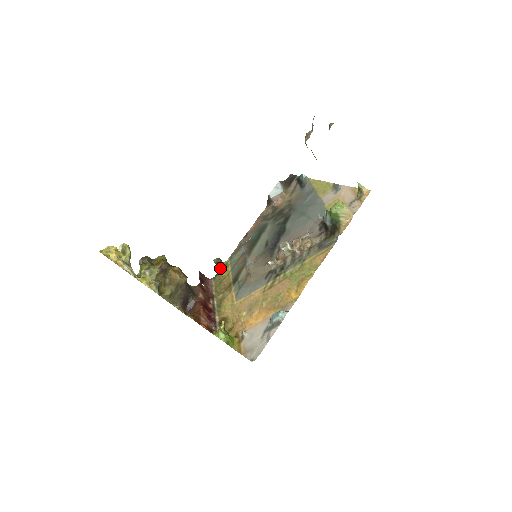
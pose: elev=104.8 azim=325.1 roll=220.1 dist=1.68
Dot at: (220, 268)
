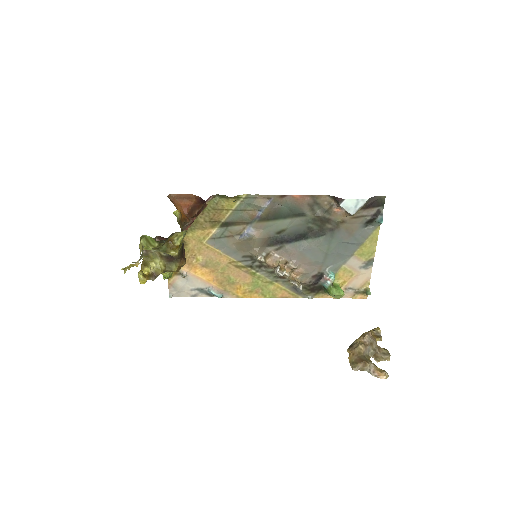
Dot at: (229, 197)
